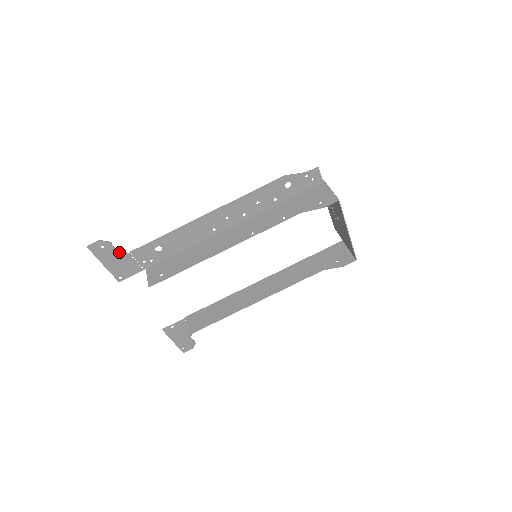
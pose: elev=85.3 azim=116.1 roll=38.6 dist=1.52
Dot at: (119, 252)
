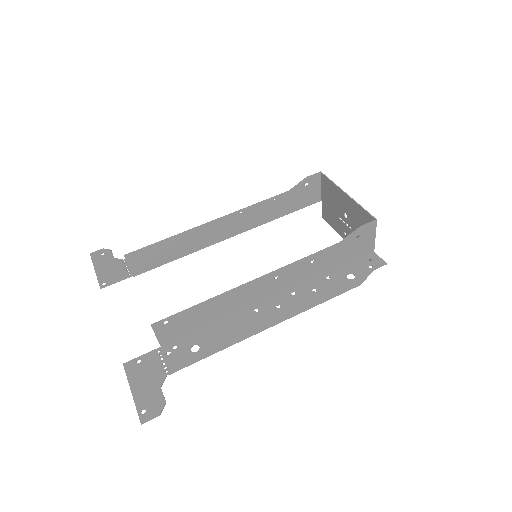
Dot at: (115, 259)
